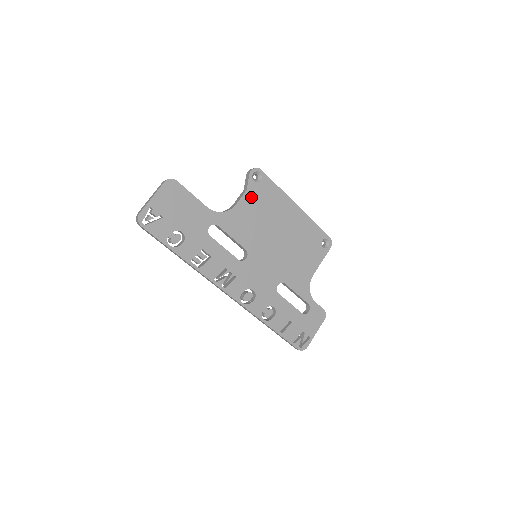
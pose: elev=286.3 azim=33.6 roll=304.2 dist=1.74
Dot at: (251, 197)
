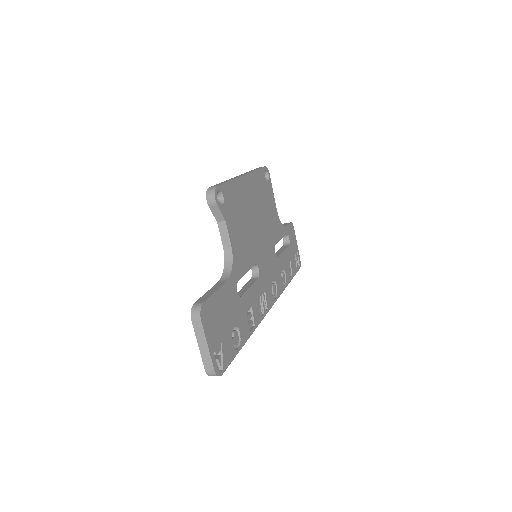
Dot at: (230, 221)
